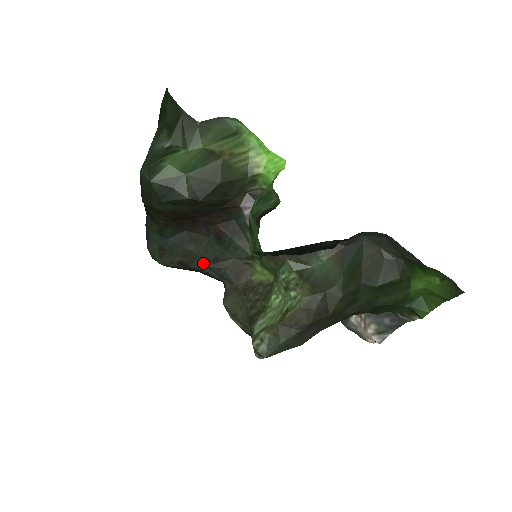
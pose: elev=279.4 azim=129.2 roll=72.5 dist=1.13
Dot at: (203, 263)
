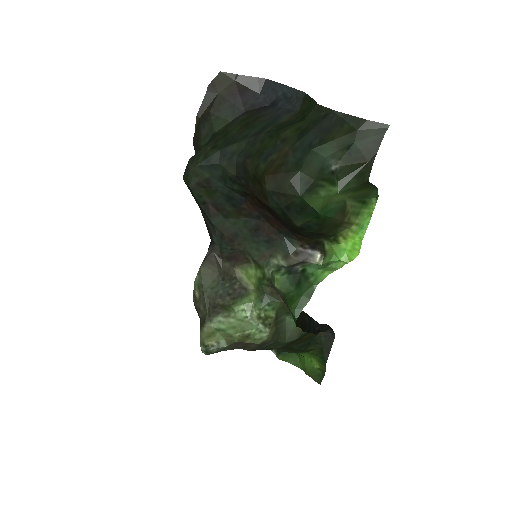
Dot at: (223, 228)
